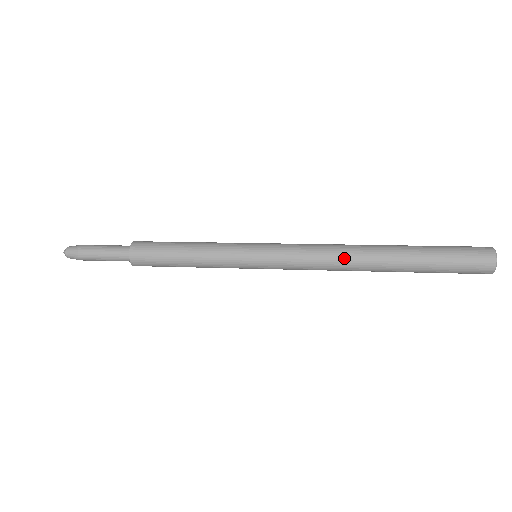
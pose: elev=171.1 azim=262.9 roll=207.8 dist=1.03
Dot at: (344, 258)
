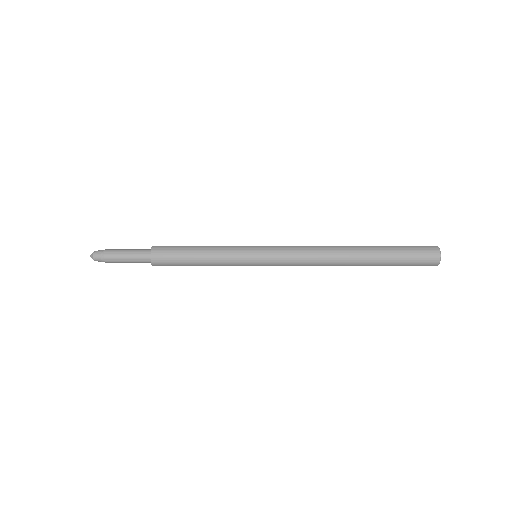
Dot at: (327, 250)
